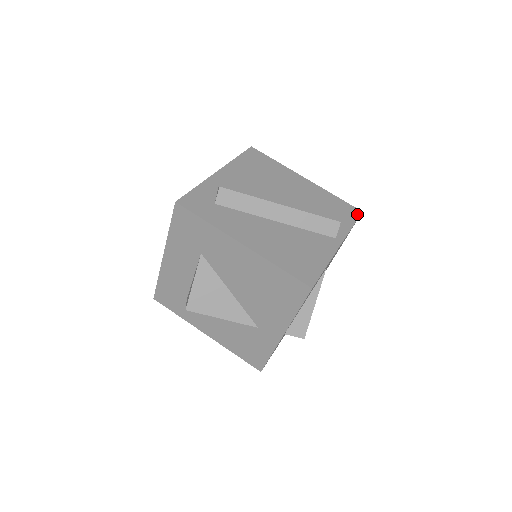
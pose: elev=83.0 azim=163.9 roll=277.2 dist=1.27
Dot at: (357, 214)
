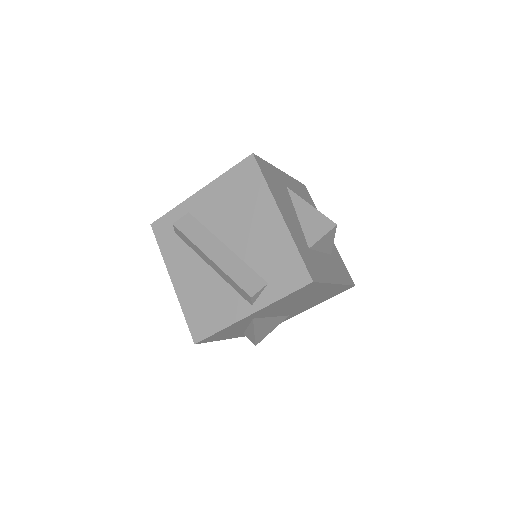
Dot at: (302, 283)
